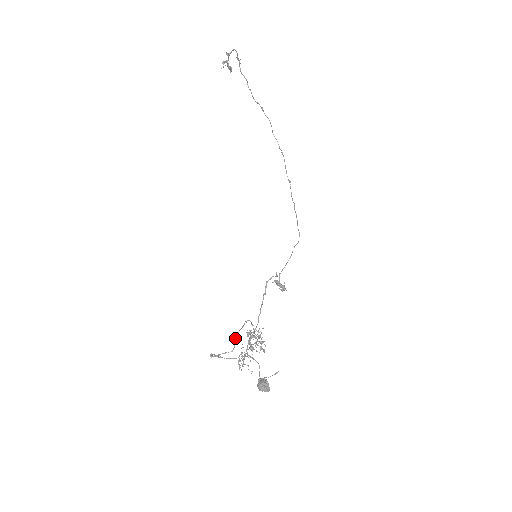
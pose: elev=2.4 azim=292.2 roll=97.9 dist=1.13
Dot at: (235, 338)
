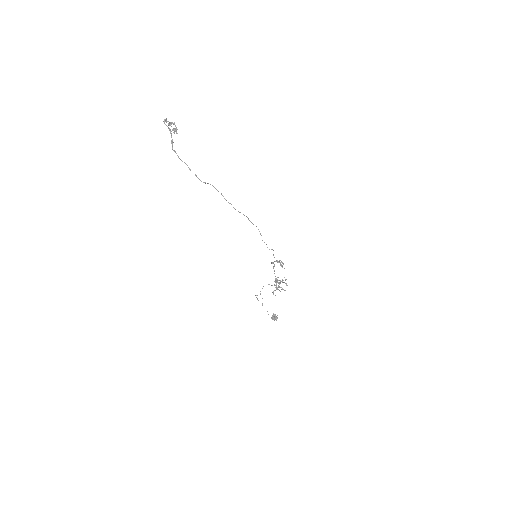
Dot at: (260, 293)
